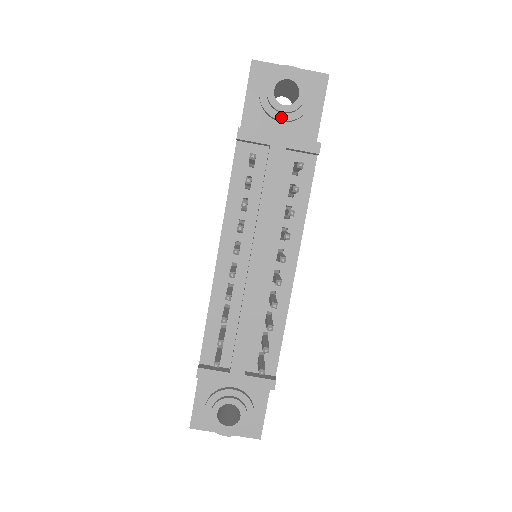
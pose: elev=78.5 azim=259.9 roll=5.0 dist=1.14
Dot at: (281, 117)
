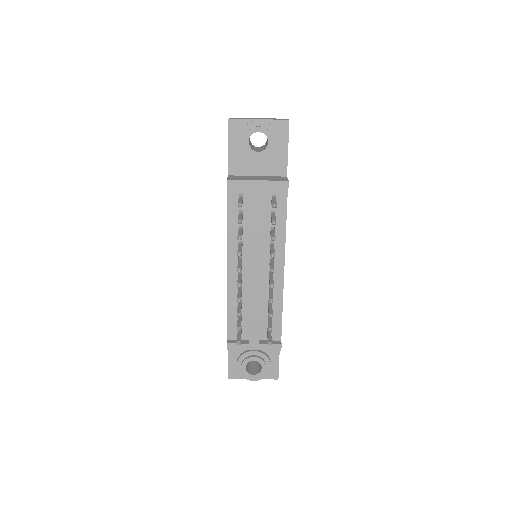
Dot at: (257, 160)
